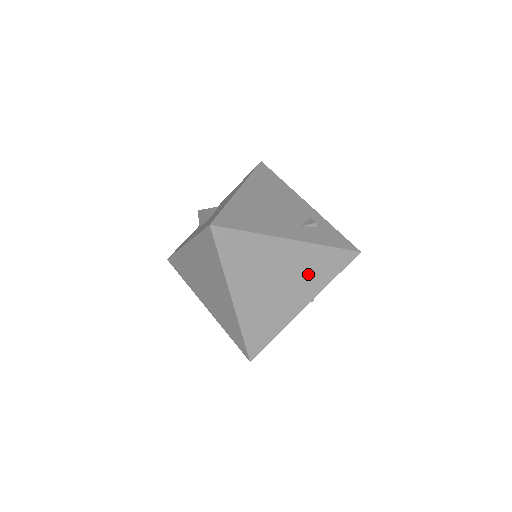
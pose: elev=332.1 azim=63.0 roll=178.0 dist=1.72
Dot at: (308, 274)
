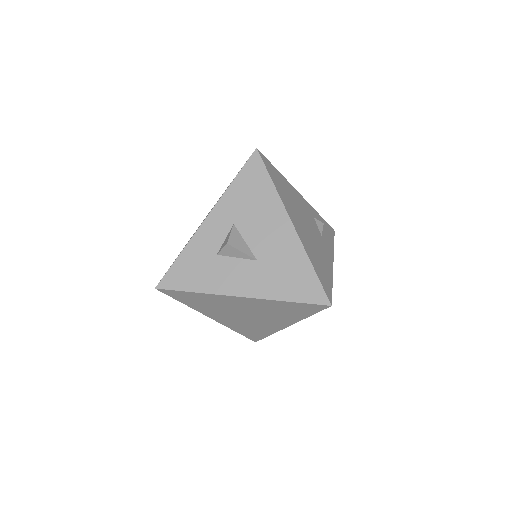
Dot at: occluded
